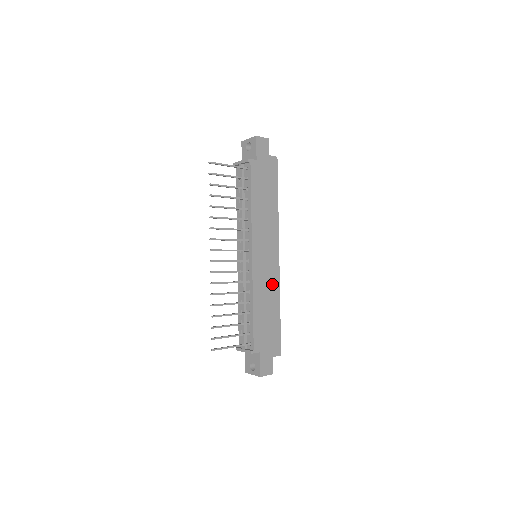
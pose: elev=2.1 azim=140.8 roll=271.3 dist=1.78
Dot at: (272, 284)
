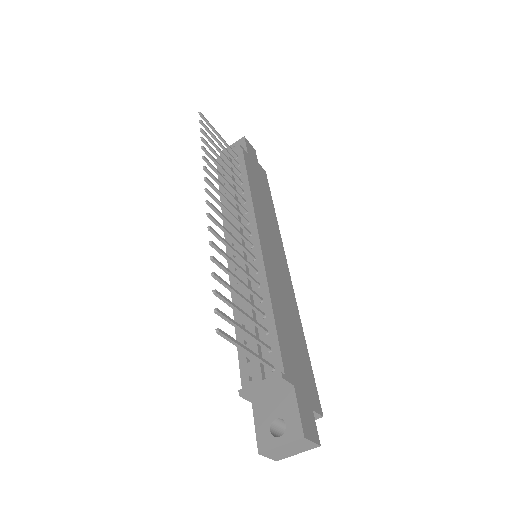
Dot at: (287, 293)
